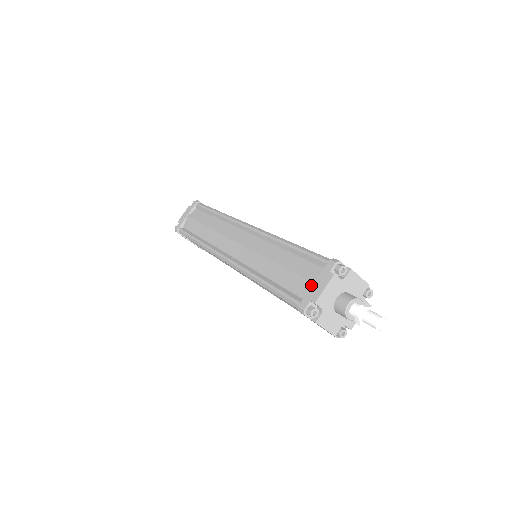
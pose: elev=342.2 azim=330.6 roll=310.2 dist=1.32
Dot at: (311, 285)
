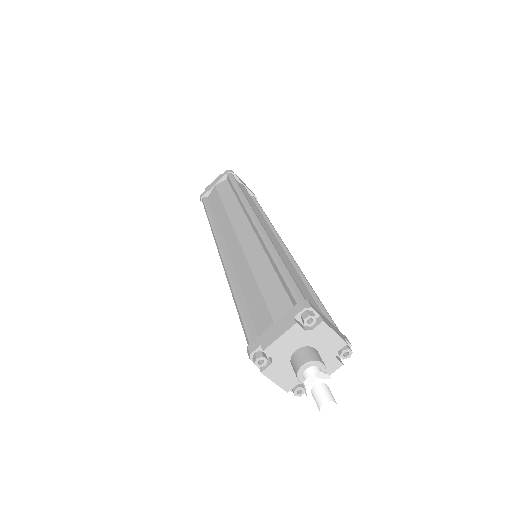
Dot at: (271, 325)
